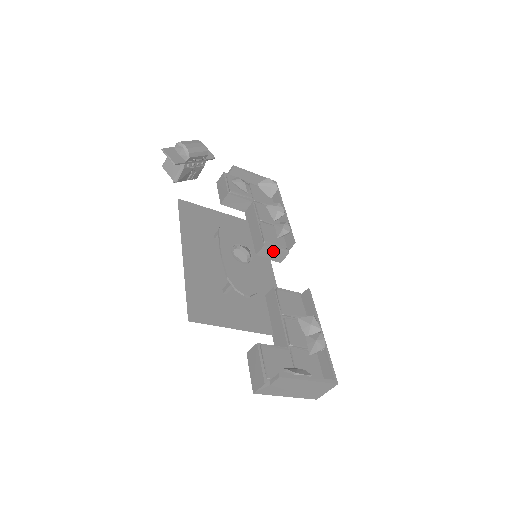
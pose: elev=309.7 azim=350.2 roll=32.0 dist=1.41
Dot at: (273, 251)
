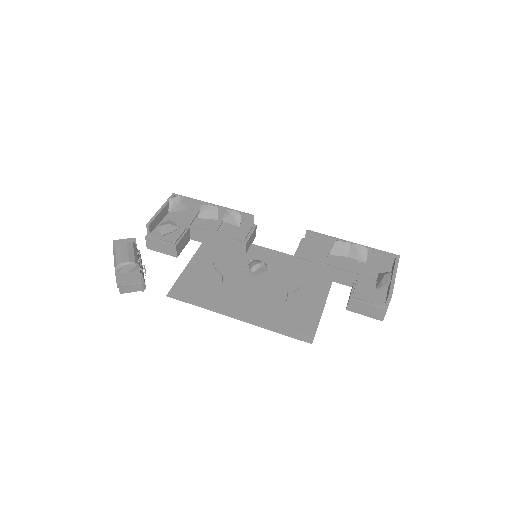
Dot at: (250, 238)
